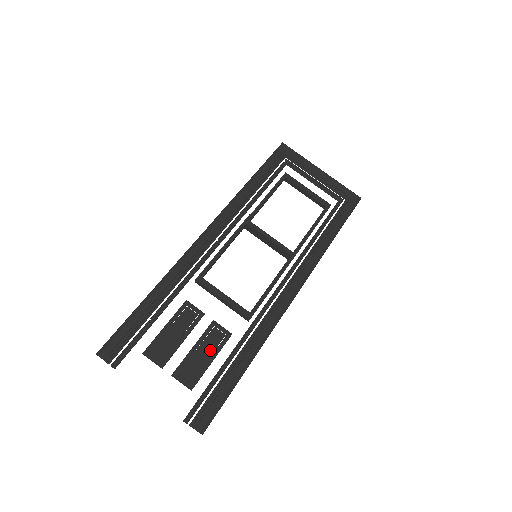
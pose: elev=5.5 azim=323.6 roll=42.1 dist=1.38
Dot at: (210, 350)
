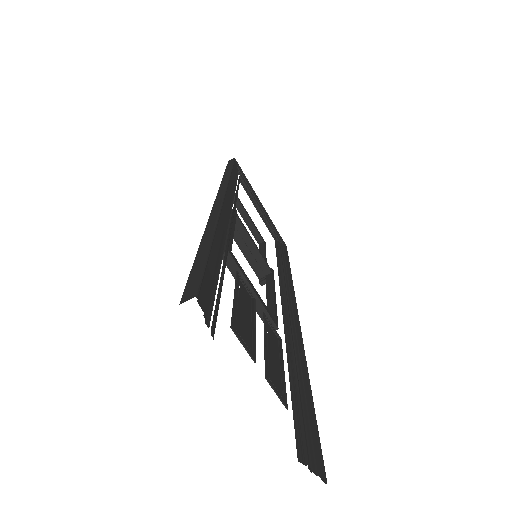
Dot at: (276, 353)
